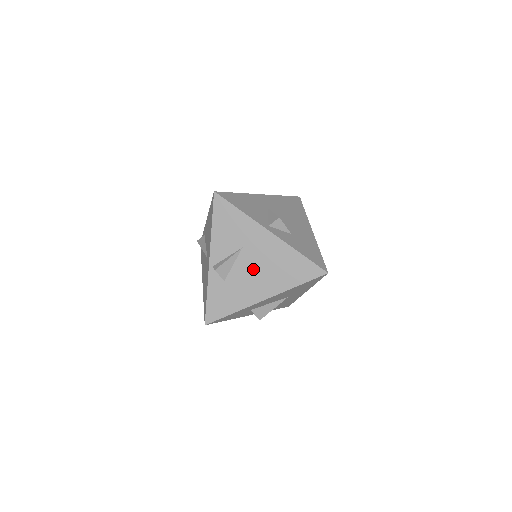
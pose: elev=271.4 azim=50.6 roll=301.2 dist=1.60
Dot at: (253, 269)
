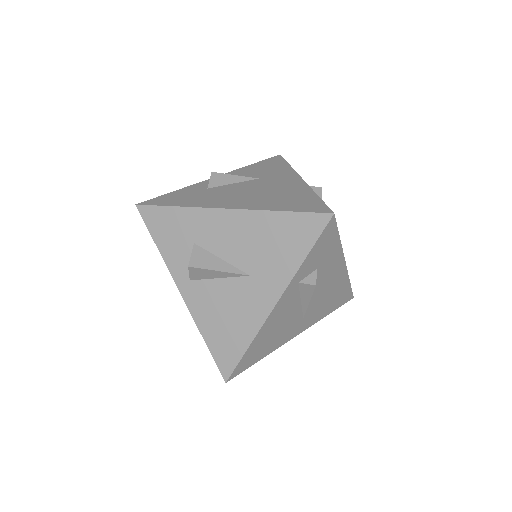
Dot at: (249, 190)
